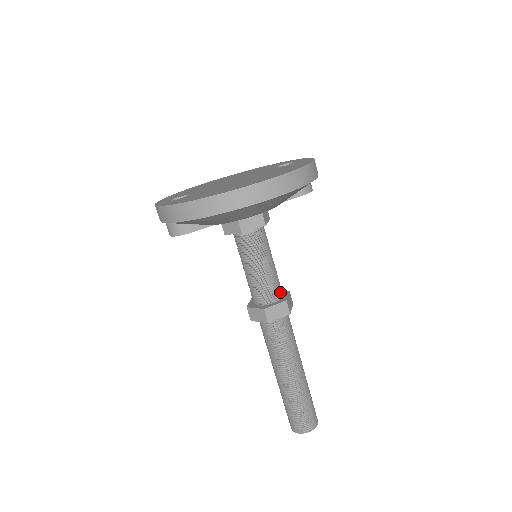
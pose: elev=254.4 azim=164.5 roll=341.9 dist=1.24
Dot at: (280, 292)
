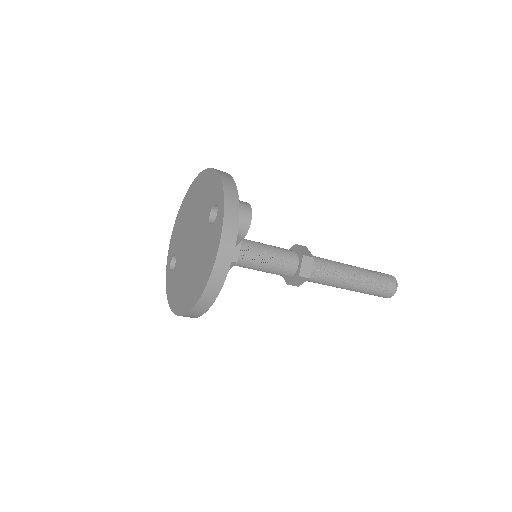
Dot at: (293, 266)
